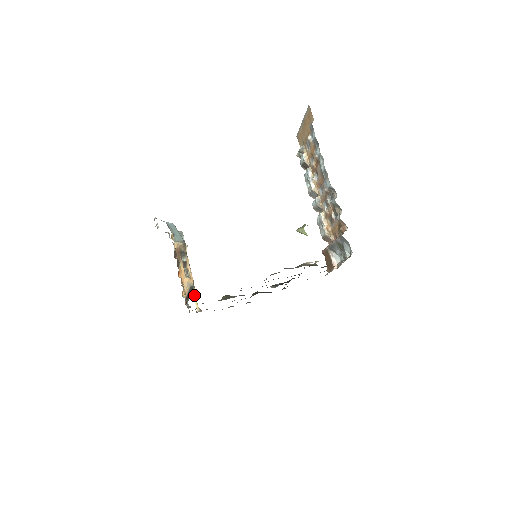
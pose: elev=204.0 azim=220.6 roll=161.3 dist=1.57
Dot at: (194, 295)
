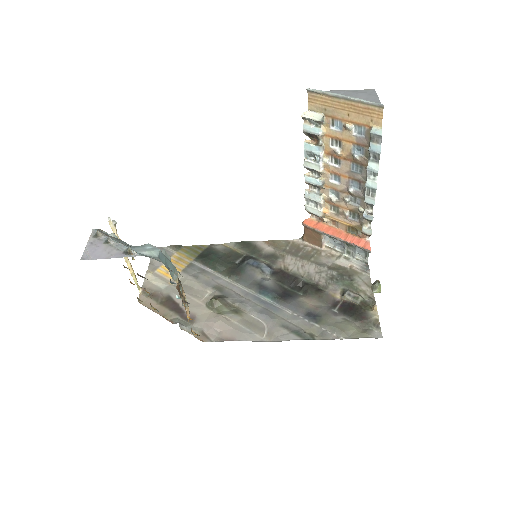
Dot at: (134, 277)
